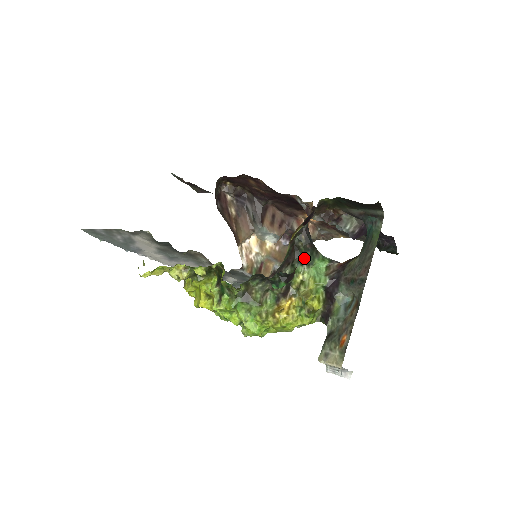
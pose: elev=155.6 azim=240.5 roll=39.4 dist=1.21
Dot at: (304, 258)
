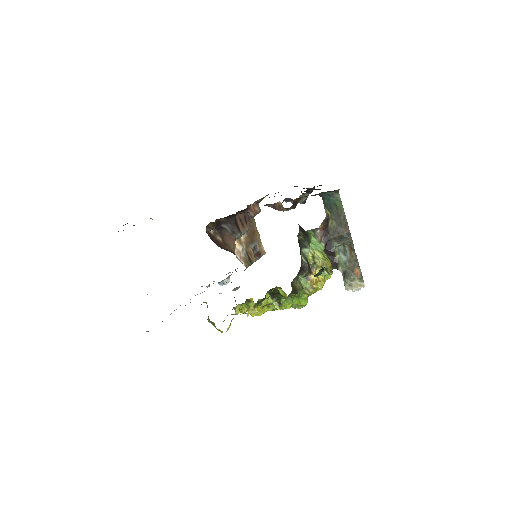
Dot at: (306, 243)
